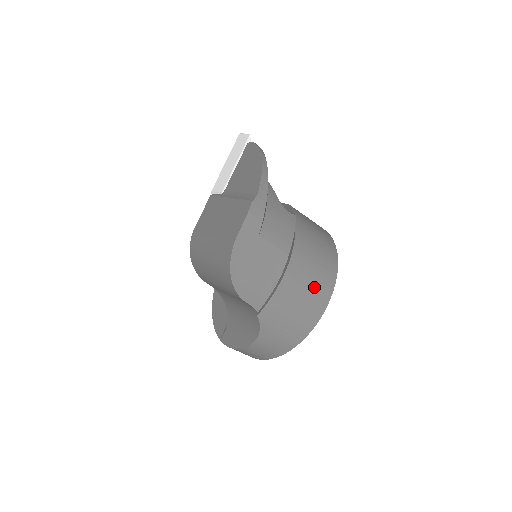
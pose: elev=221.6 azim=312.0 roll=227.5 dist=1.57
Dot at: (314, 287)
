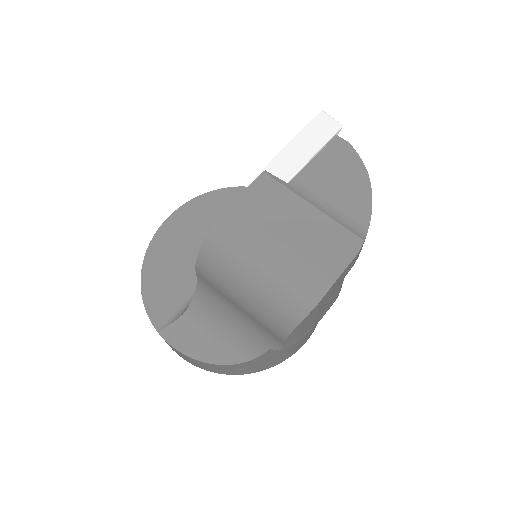
Dot at: occluded
